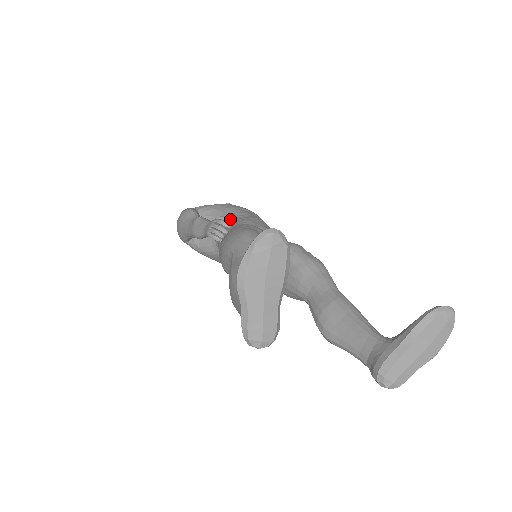
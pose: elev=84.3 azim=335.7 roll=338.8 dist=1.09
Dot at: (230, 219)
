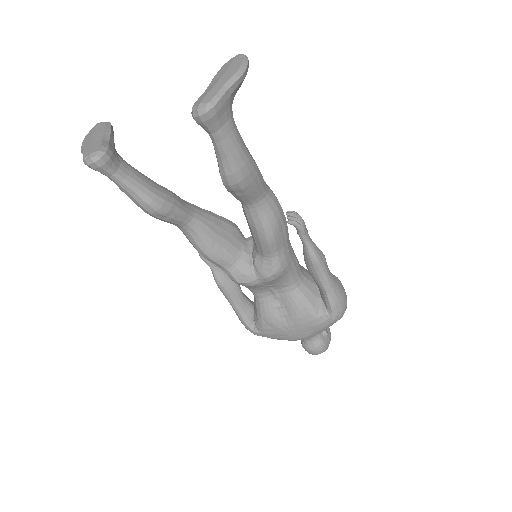
Dot at: occluded
